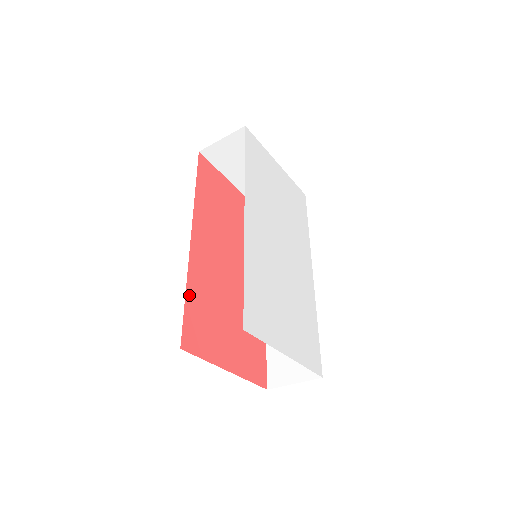
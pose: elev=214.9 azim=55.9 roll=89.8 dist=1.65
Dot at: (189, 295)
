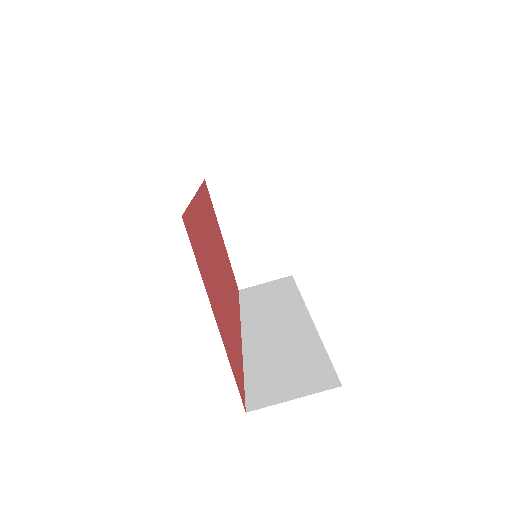
Dot at: (192, 210)
